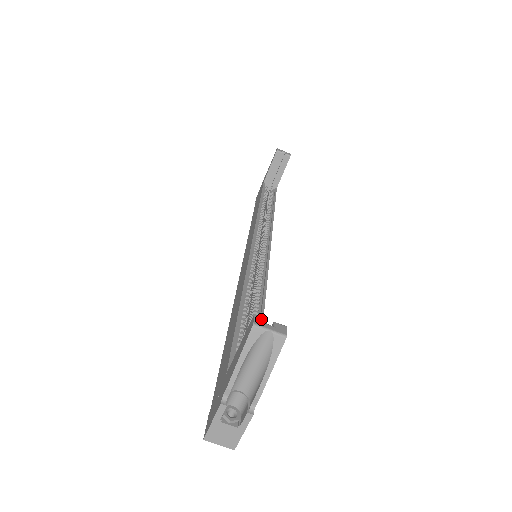
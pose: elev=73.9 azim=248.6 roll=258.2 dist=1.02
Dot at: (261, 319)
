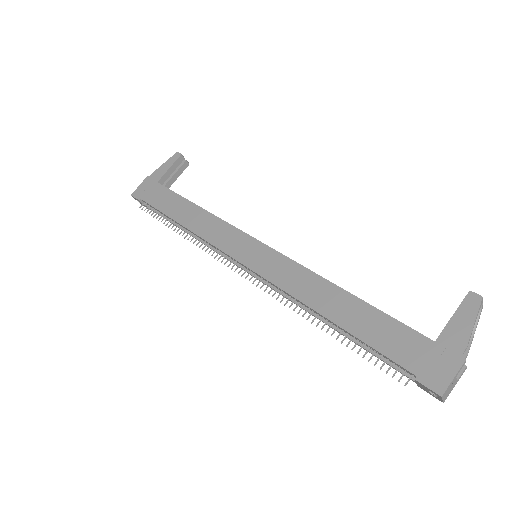
Dot at: (474, 294)
